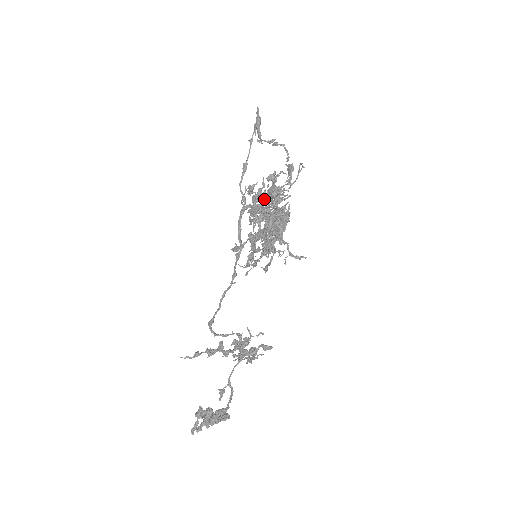
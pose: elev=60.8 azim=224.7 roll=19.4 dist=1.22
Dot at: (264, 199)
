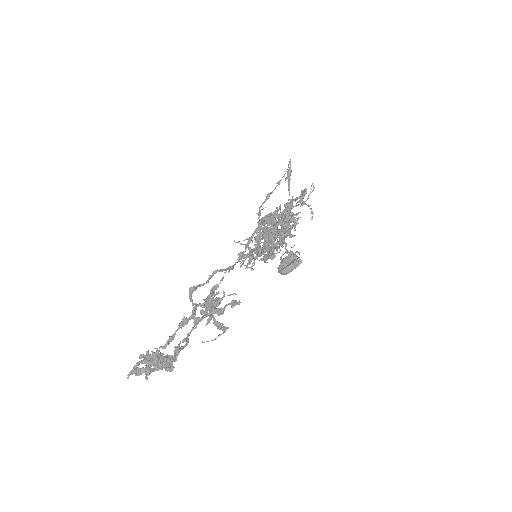
Dot at: (277, 217)
